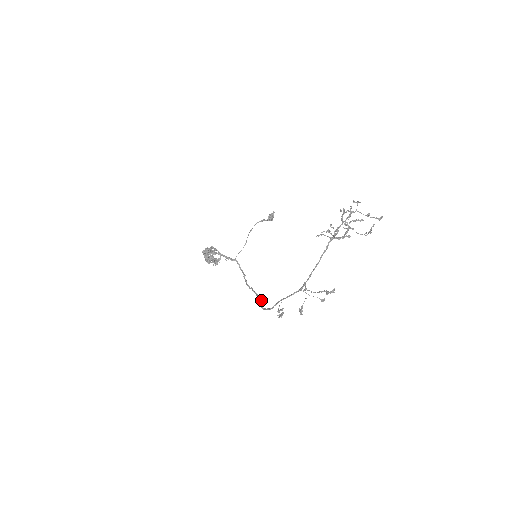
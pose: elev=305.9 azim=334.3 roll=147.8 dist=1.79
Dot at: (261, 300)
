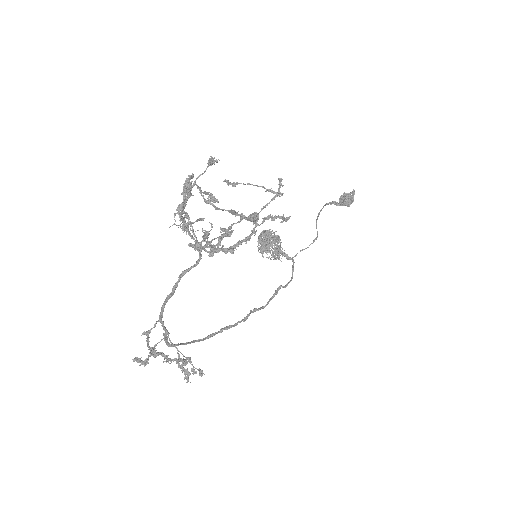
Dot at: (221, 329)
